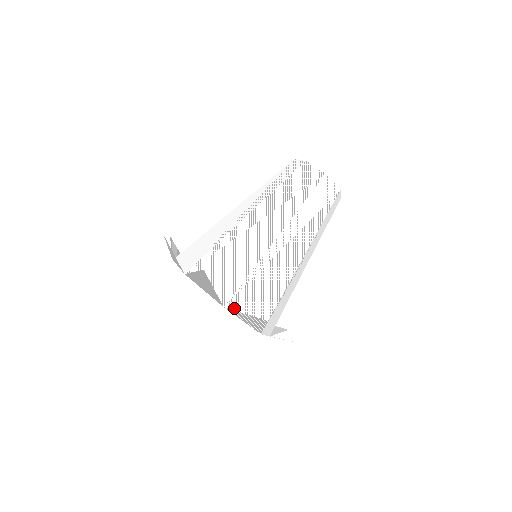
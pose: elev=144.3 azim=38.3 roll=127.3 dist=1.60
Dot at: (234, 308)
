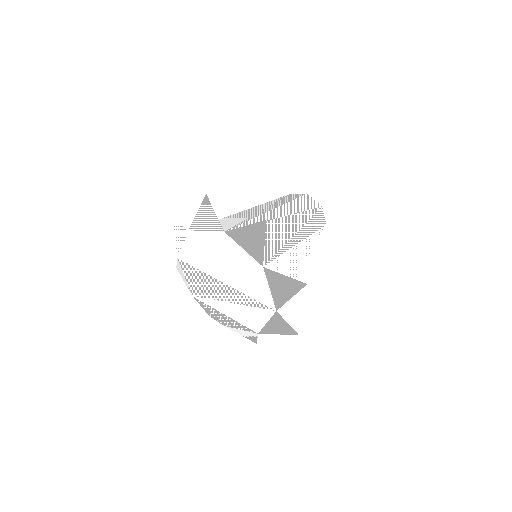
Dot at: (268, 273)
